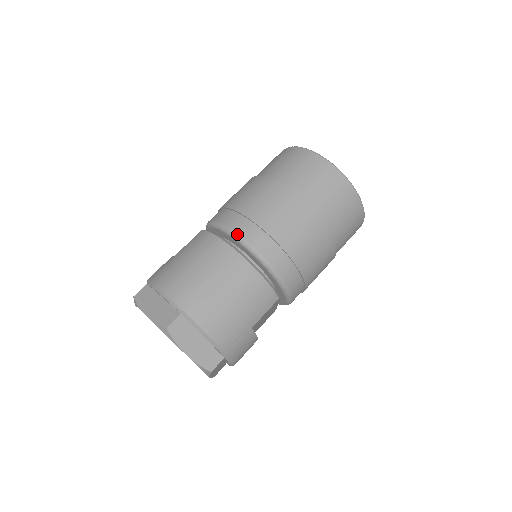
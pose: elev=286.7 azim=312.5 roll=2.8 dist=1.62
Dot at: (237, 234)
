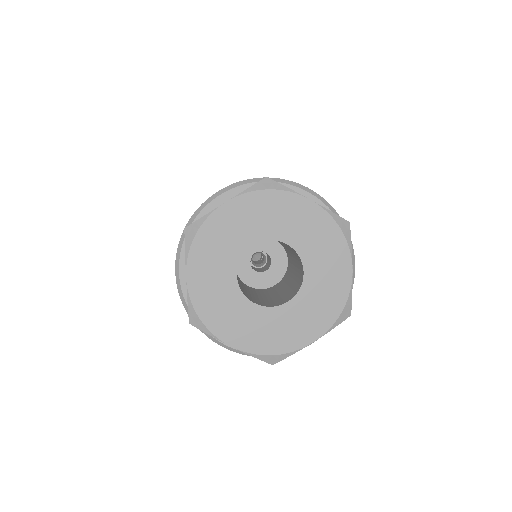
Dot at: occluded
